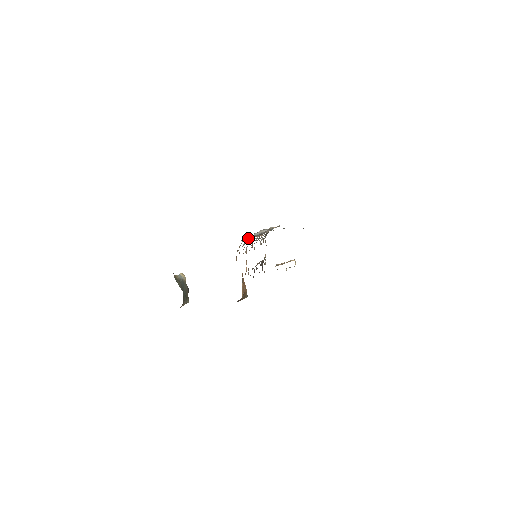
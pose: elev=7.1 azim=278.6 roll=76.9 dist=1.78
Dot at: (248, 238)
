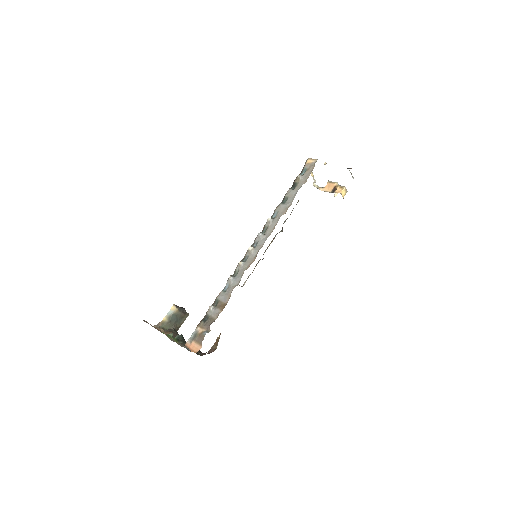
Dot at: (196, 334)
